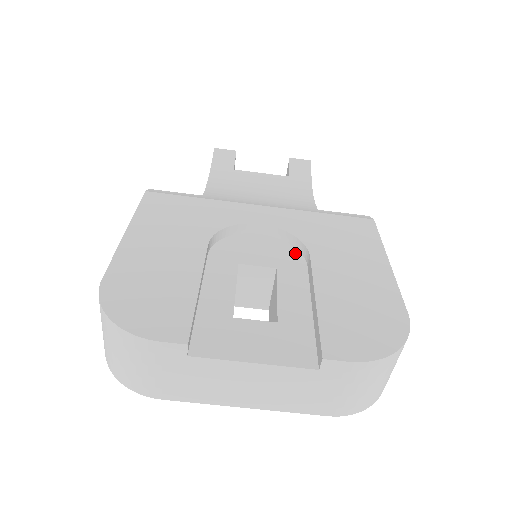
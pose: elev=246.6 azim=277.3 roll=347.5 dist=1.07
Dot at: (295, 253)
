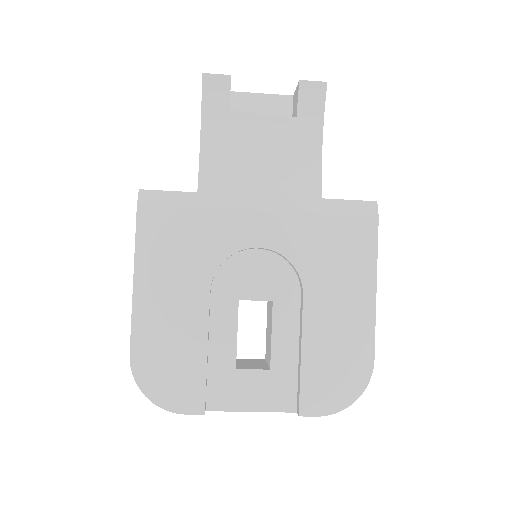
Dot at: (291, 276)
